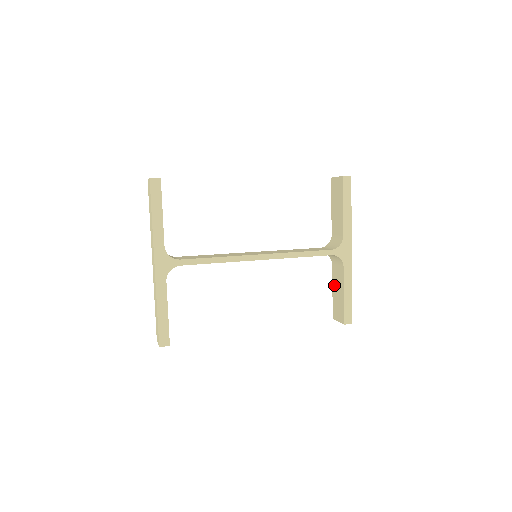
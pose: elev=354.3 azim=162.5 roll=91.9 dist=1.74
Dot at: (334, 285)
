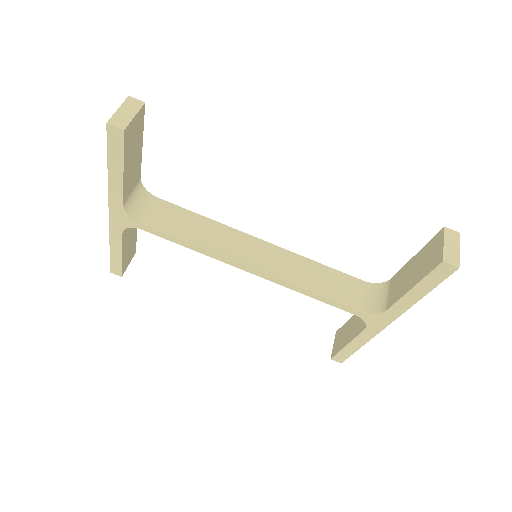
Dot at: (354, 318)
